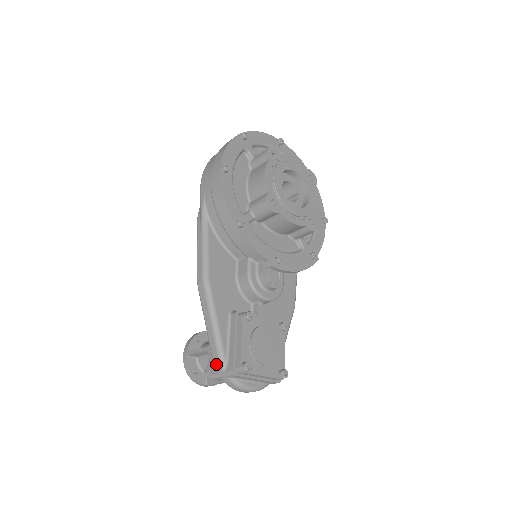
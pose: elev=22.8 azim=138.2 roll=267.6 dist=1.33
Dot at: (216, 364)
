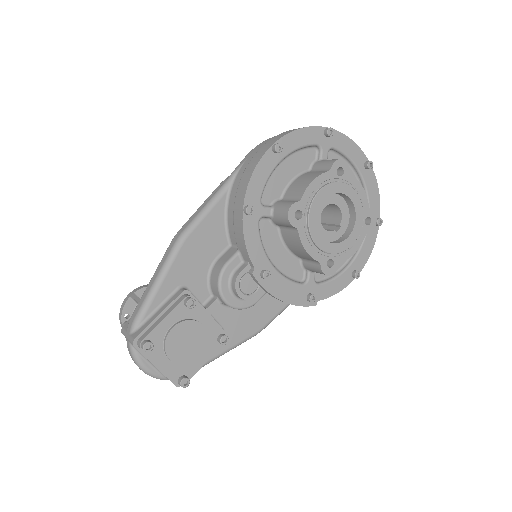
Dot at: (130, 322)
